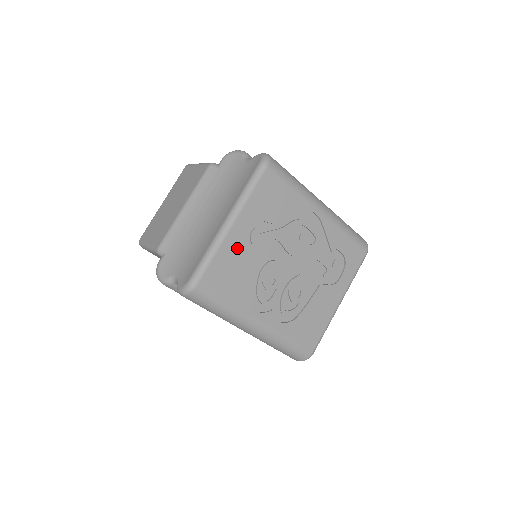
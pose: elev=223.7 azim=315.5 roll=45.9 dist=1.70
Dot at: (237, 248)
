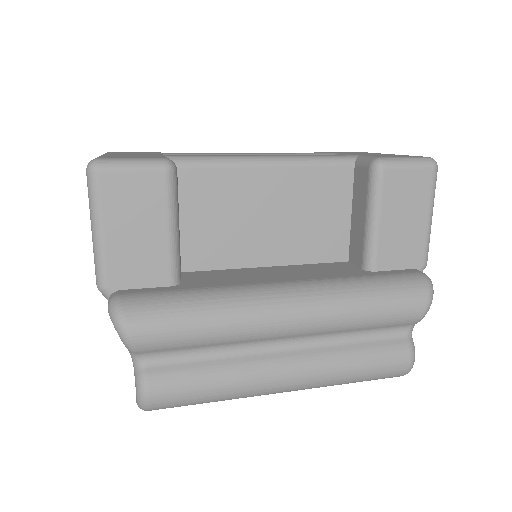
Dot at: occluded
